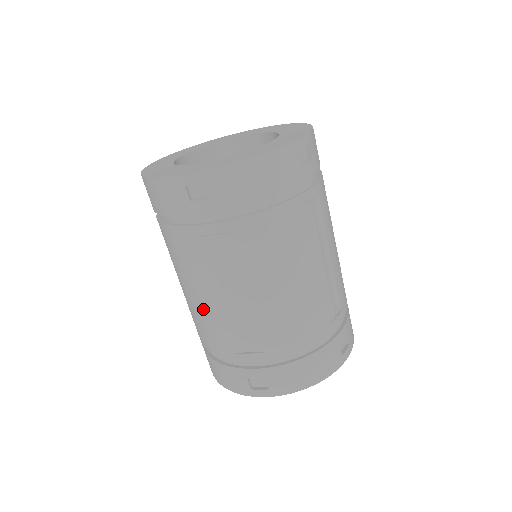
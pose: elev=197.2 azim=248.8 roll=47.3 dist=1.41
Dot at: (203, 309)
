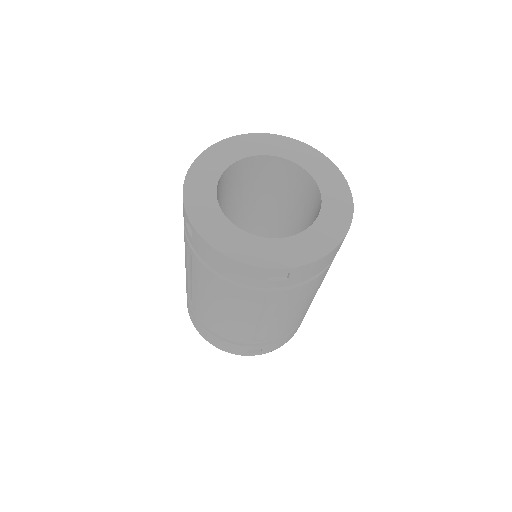
Dot at: (230, 321)
